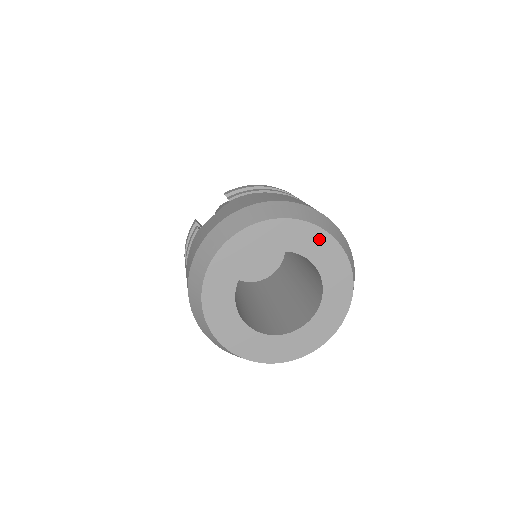
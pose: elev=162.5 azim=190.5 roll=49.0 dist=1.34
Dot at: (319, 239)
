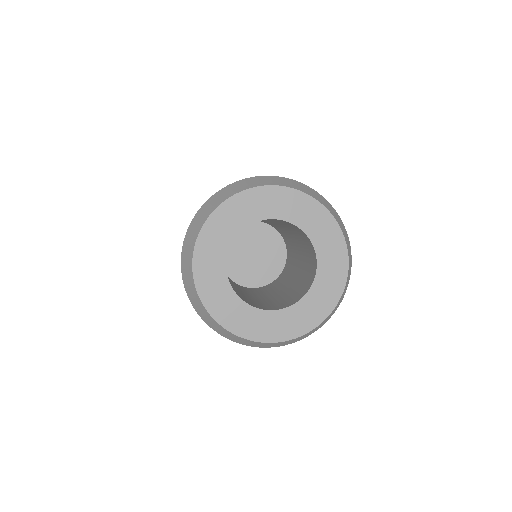
Dot at: (338, 255)
